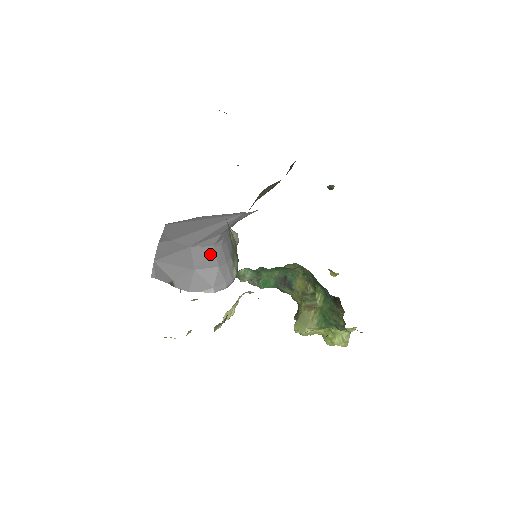
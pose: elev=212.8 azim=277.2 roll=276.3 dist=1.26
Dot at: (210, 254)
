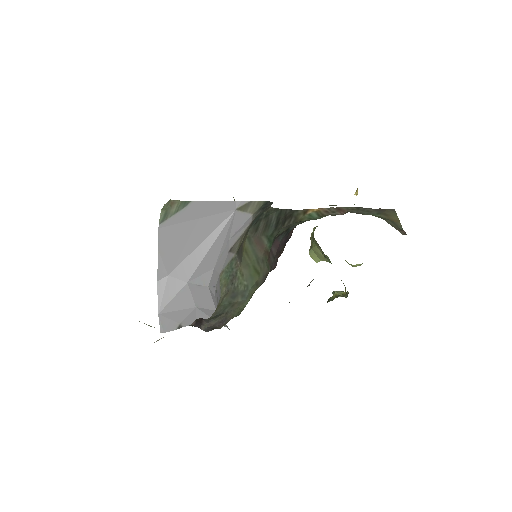
Dot at: (207, 295)
